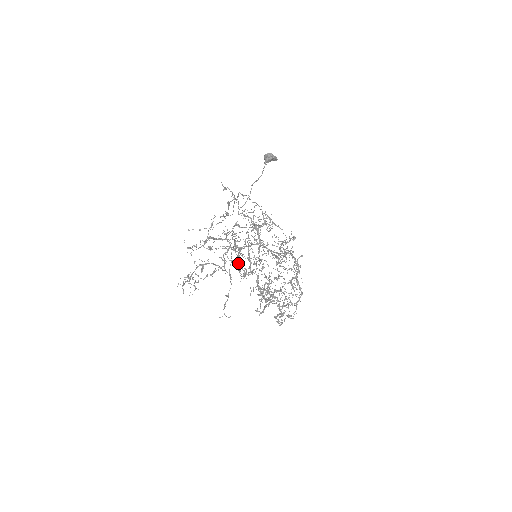
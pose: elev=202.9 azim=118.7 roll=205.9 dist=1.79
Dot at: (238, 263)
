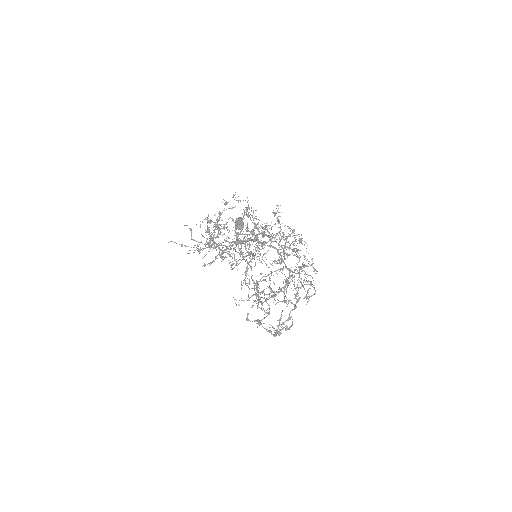
Dot at: occluded
